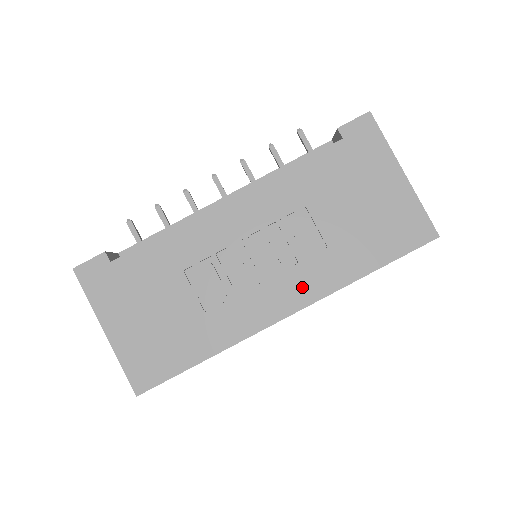
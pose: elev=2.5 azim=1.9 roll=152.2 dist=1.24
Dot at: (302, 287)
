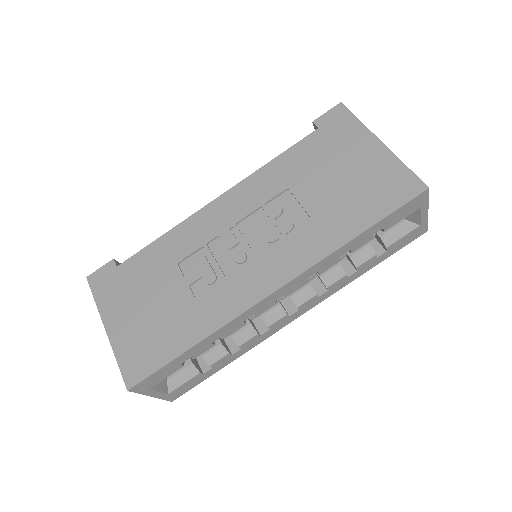
Dot at: (289, 260)
